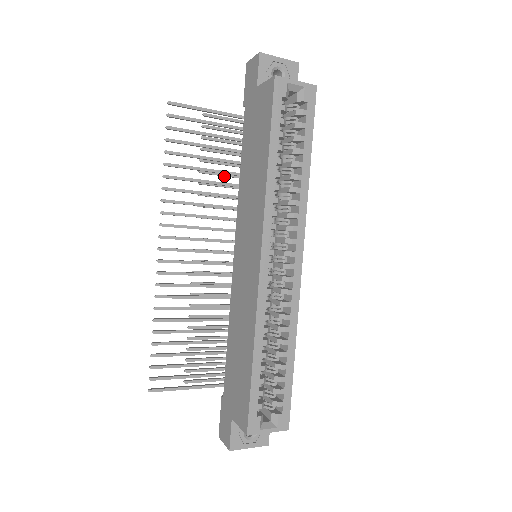
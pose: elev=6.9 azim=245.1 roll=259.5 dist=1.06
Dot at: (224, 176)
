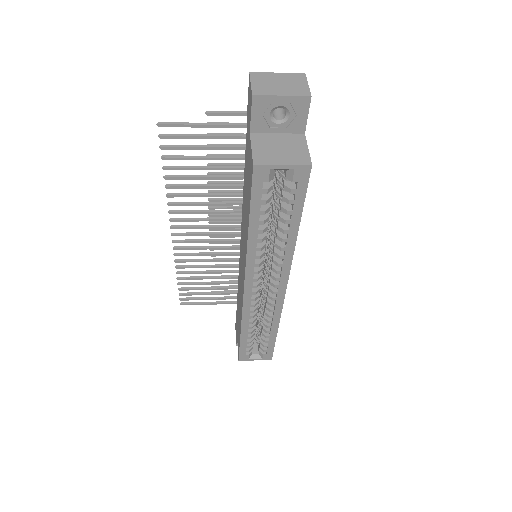
Dot at: (236, 165)
